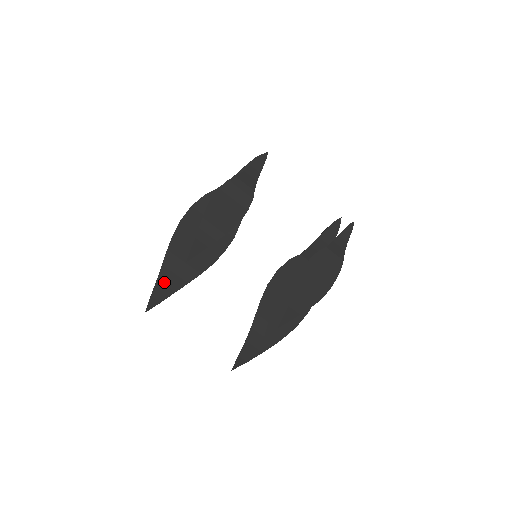
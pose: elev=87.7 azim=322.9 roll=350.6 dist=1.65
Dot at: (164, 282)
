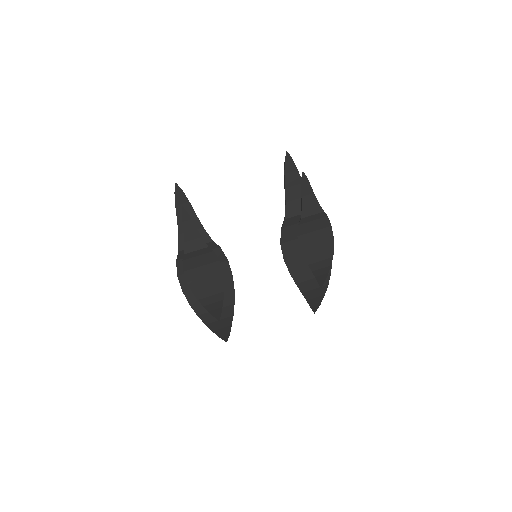
Dot at: (218, 328)
